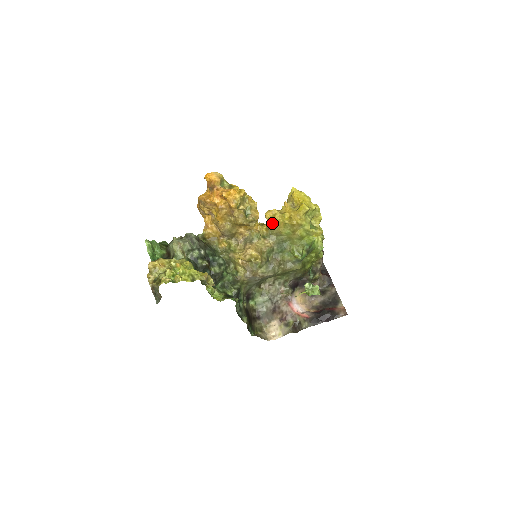
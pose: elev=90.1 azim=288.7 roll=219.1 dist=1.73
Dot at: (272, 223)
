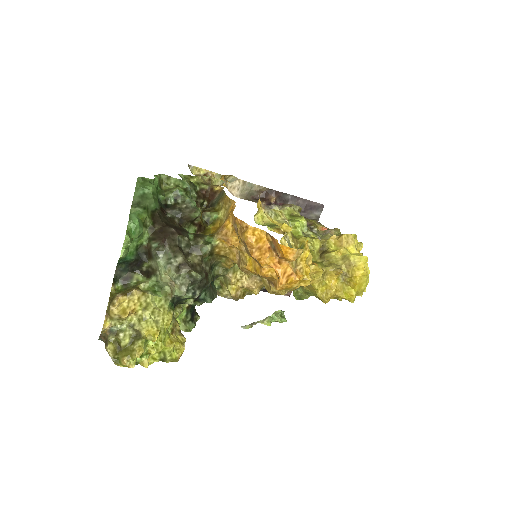
Dot at: occluded
